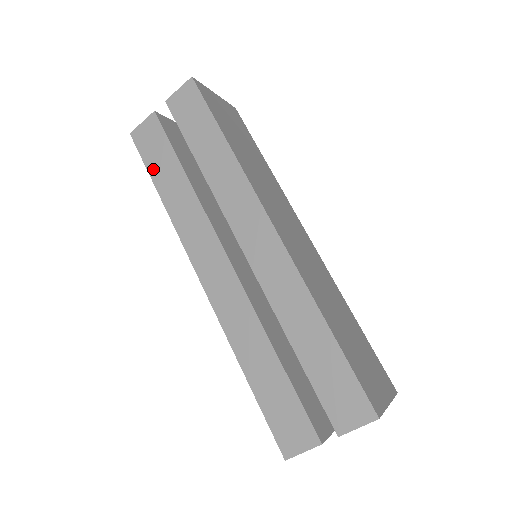
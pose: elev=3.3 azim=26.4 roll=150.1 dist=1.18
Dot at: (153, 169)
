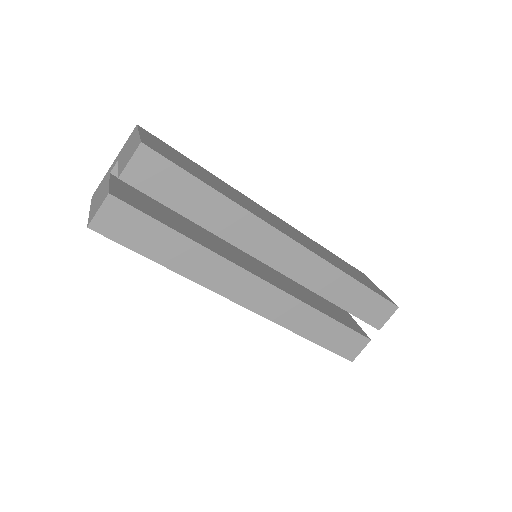
Dot at: (143, 248)
